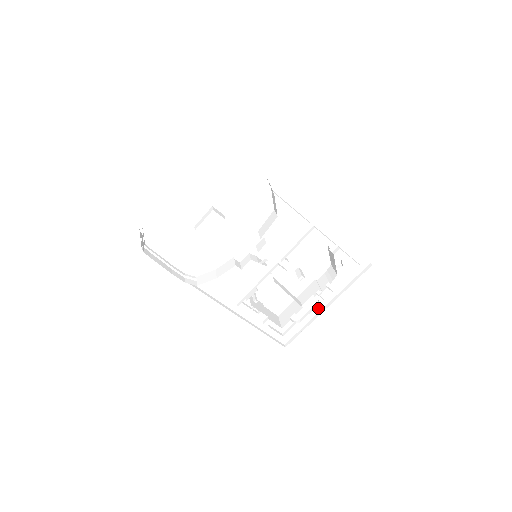
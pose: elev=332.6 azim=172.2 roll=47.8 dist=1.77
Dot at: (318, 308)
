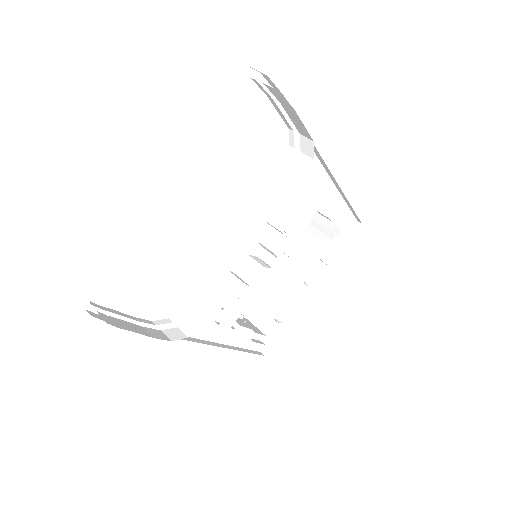
Dot at: occluded
